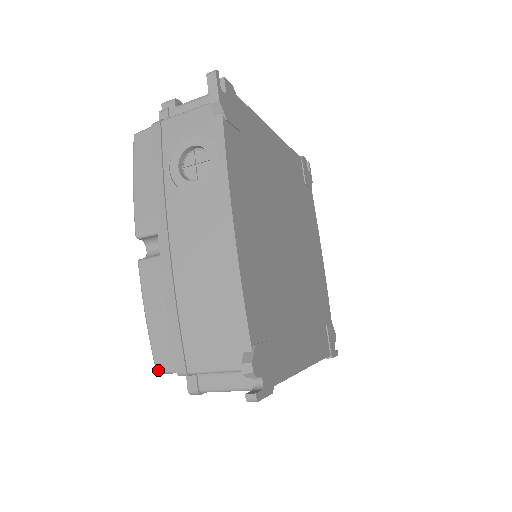
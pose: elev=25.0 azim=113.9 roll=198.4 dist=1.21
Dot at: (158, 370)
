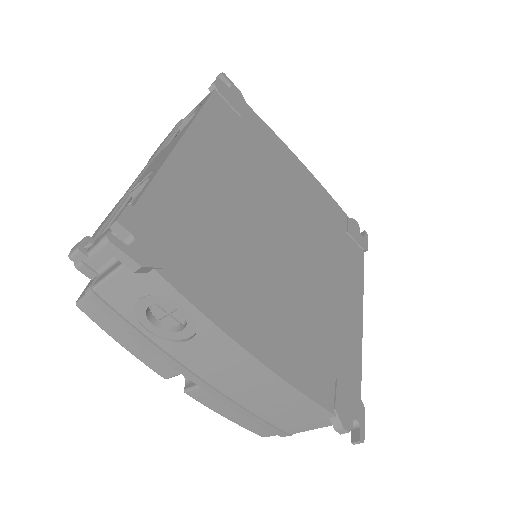
Dot at: occluded
